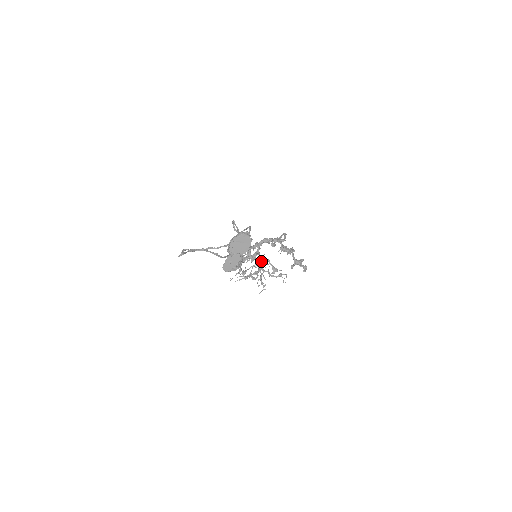
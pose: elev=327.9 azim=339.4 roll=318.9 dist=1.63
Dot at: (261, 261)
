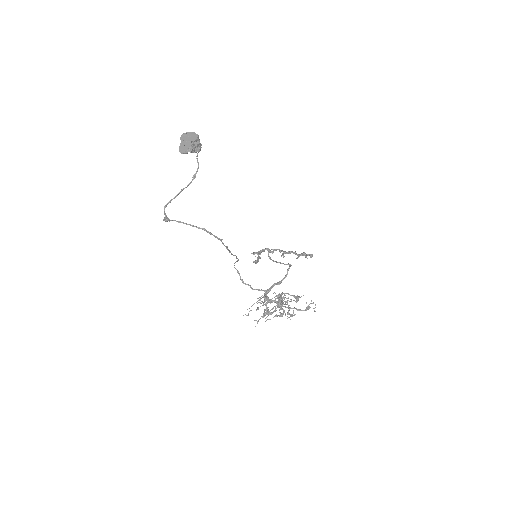
Dot at: occluded
